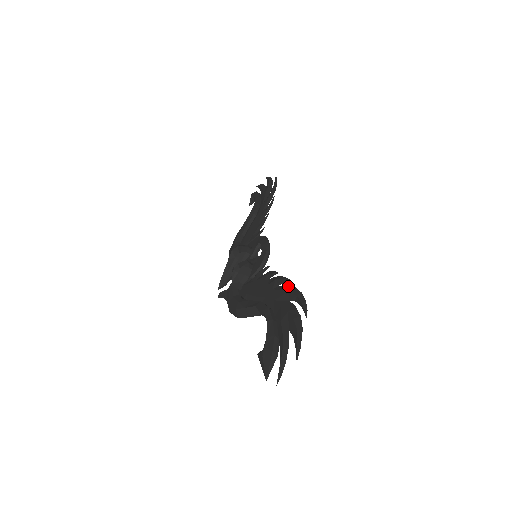
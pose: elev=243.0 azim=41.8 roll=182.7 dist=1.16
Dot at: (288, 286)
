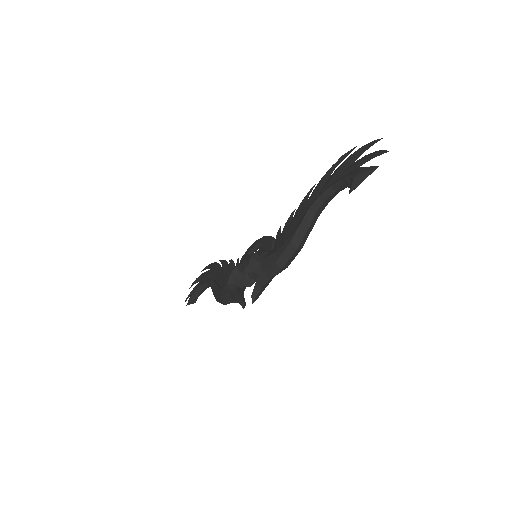
Dot at: occluded
